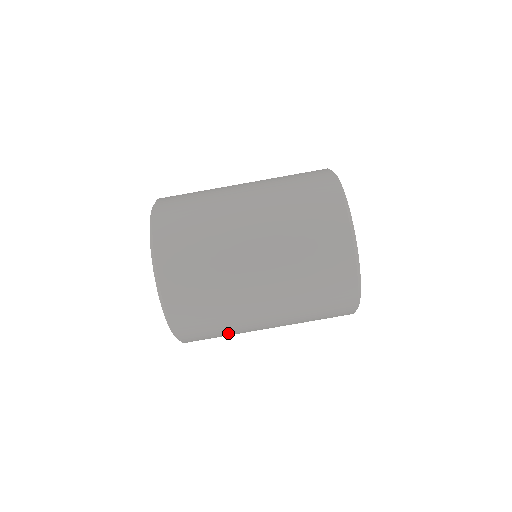
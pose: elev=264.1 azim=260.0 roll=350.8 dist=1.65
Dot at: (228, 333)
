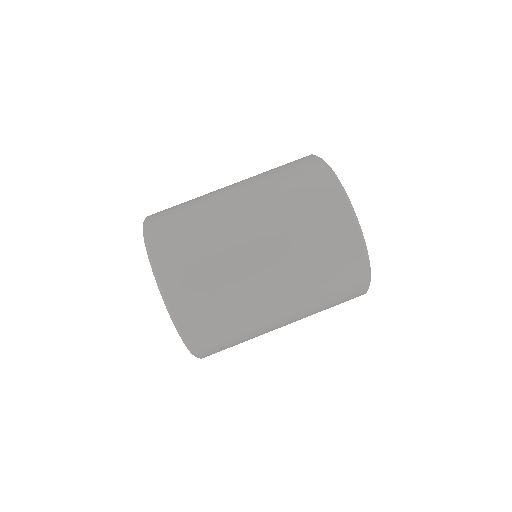
Dot at: (242, 333)
